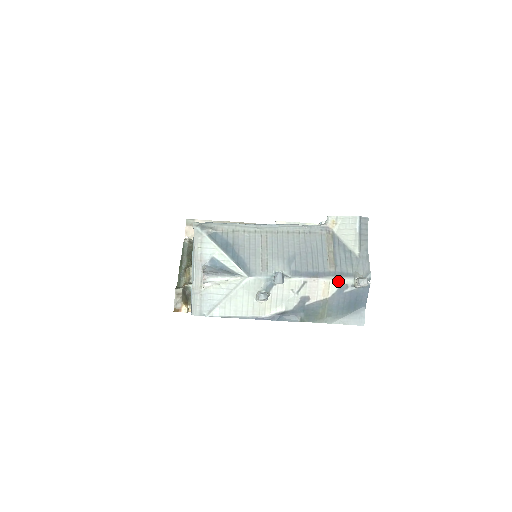
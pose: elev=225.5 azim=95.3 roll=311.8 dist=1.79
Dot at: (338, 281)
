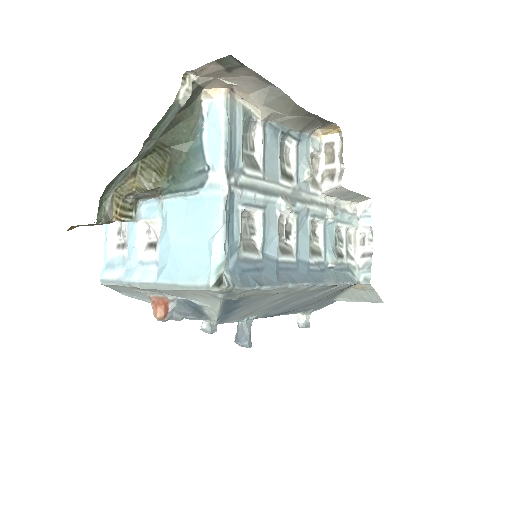
Dot at: occluded
